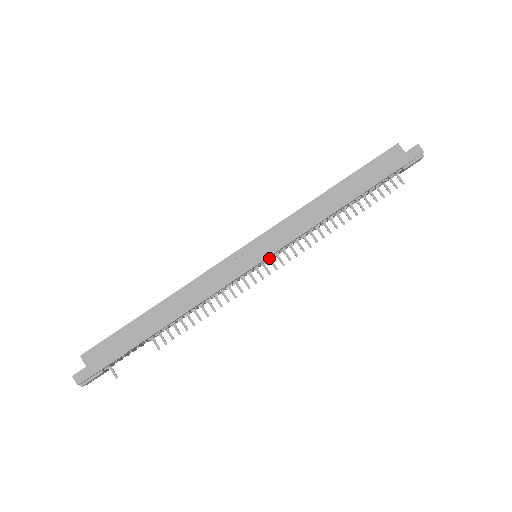
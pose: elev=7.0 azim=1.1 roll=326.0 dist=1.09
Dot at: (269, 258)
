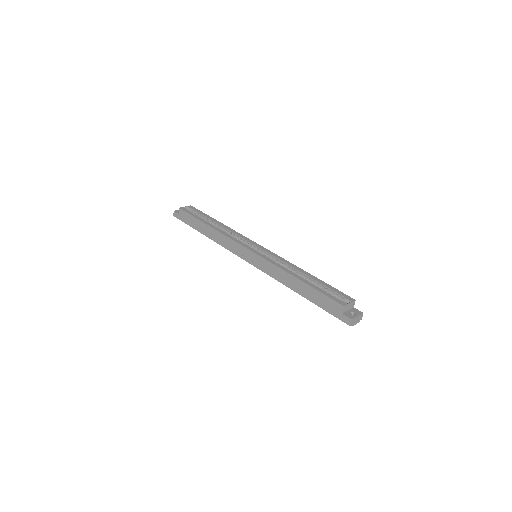
Dot at: occluded
